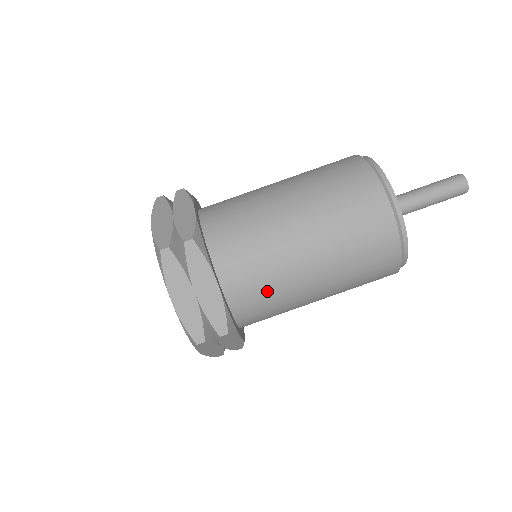
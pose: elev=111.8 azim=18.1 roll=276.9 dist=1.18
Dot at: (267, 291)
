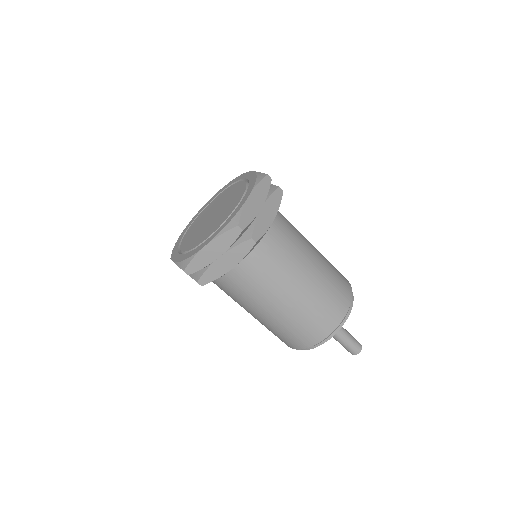
Dot at: (278, 258)
